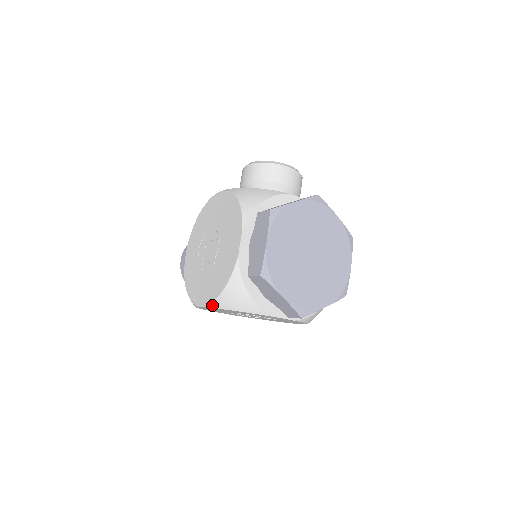
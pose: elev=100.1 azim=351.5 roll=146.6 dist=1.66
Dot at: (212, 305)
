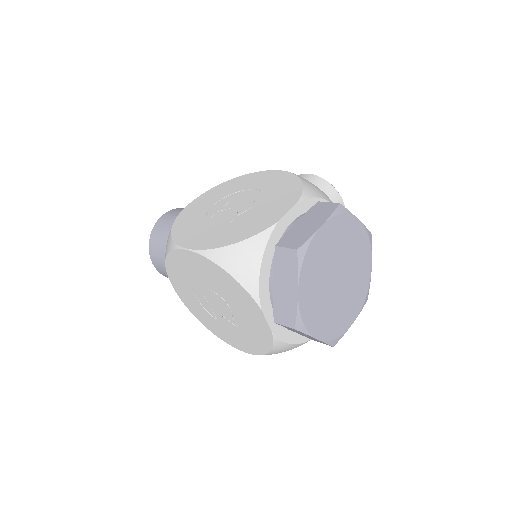
Dot at: (207, 253)
